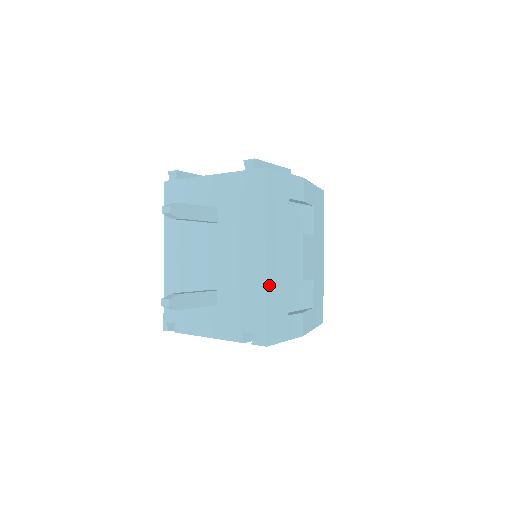
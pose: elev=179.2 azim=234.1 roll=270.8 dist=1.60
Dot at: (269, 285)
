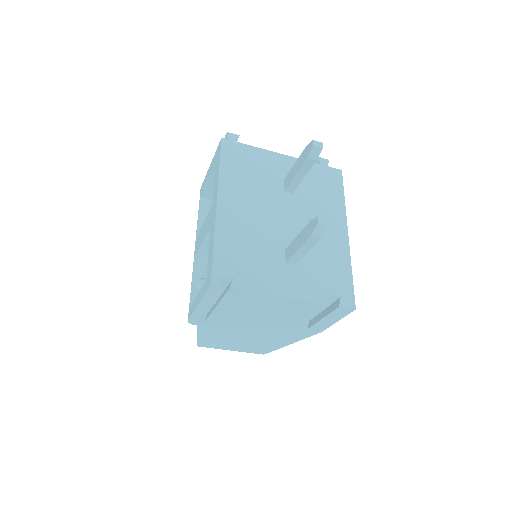
Dot at: (348, 257)
